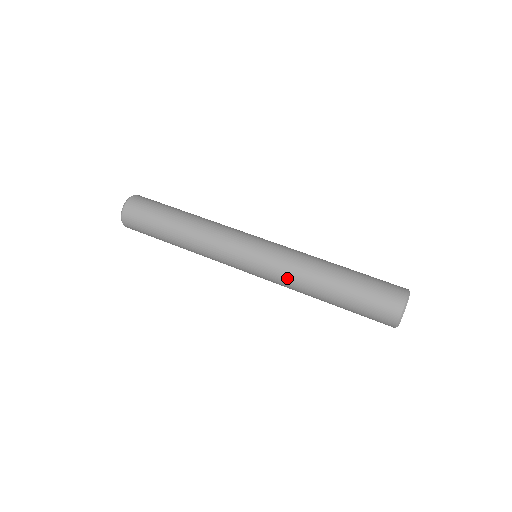
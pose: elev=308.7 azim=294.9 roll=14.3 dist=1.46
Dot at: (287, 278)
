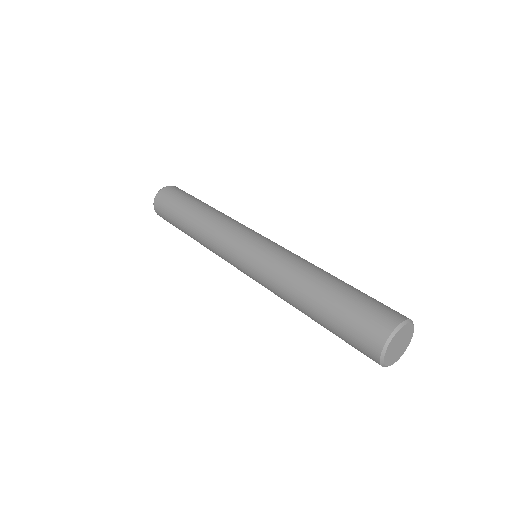
Dot at: (271, 288)
